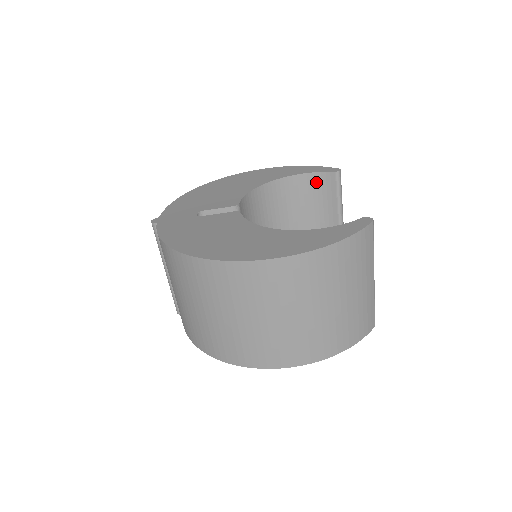
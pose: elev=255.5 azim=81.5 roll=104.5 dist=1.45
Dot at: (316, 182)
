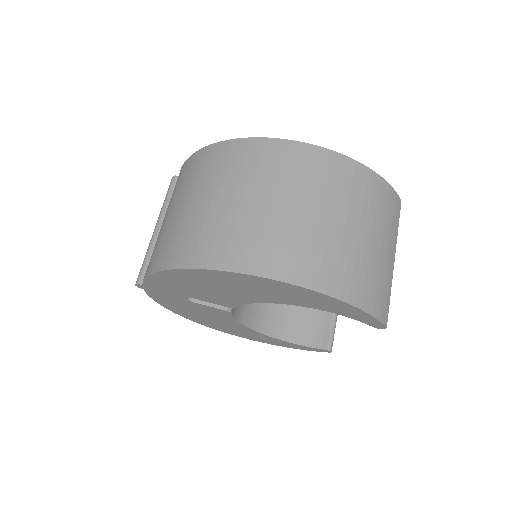
Dot at: occluded
